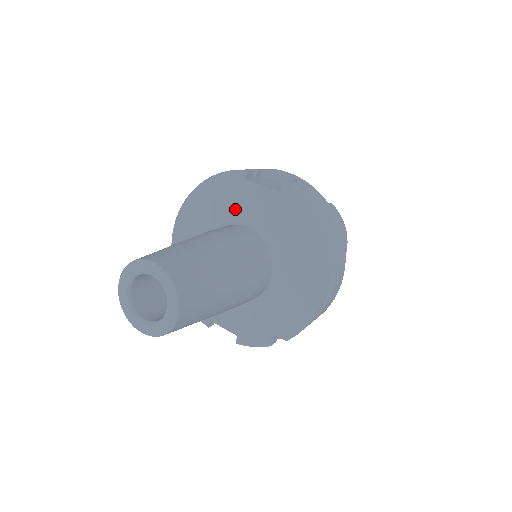
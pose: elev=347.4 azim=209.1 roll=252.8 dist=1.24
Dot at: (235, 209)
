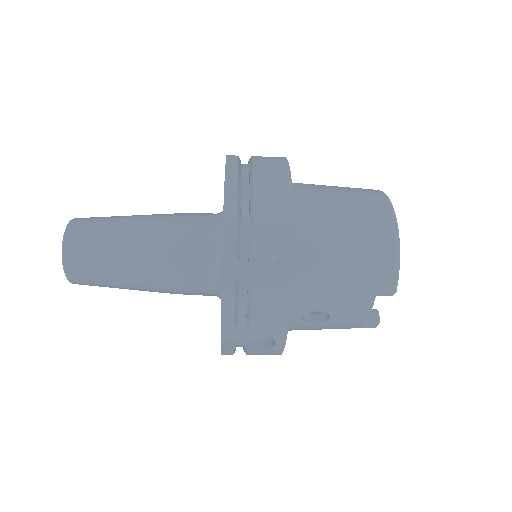
Dot at: occluded
